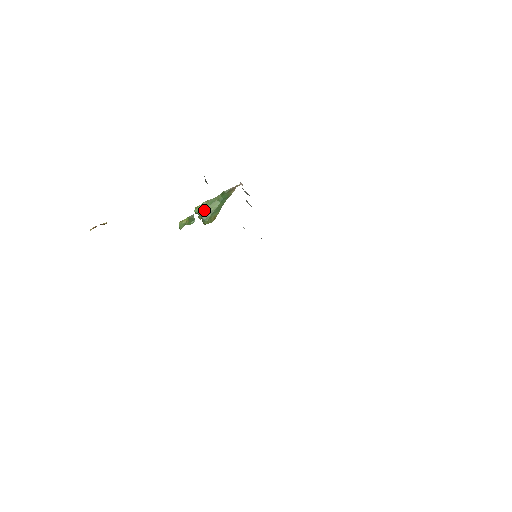
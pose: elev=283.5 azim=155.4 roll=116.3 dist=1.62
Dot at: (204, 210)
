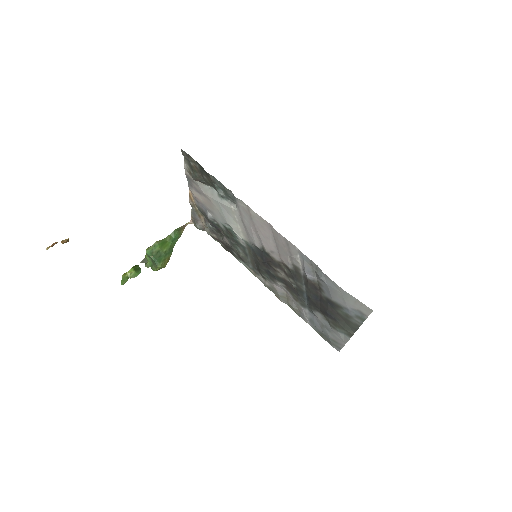
Dot at: (156, 251)
